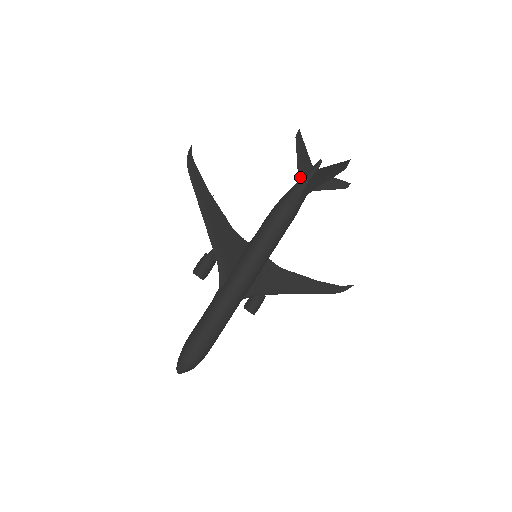
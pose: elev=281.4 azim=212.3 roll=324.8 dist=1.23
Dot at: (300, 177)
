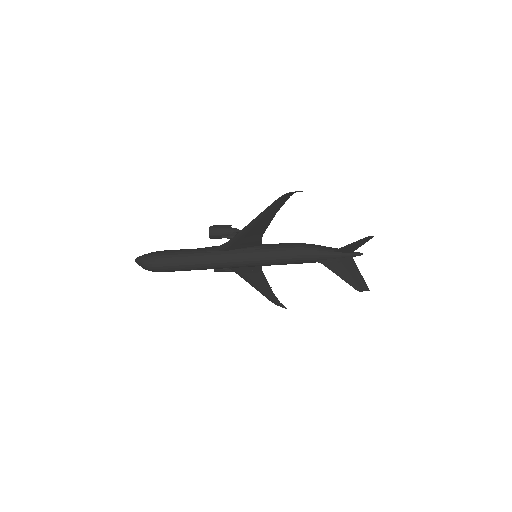
Dot at: (338, 250)
